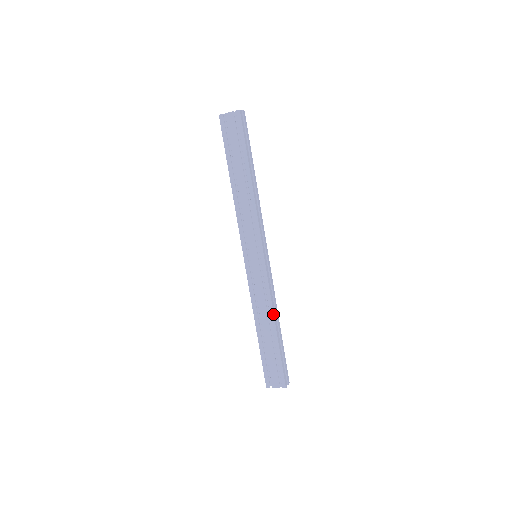
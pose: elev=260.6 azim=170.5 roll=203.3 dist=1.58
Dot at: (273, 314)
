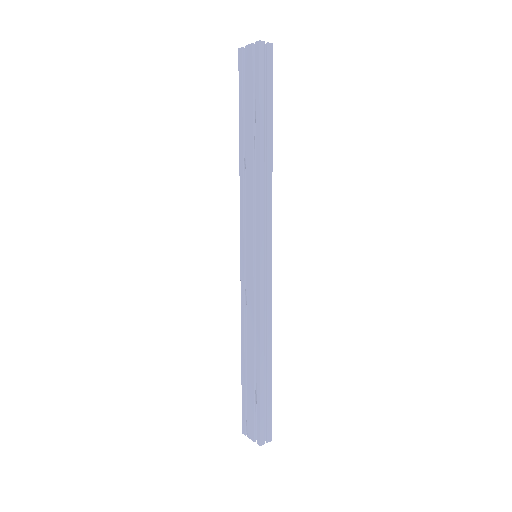
Dot at: (259, 342)
